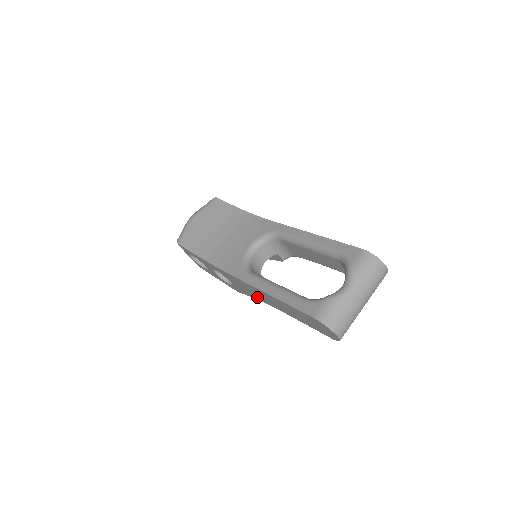
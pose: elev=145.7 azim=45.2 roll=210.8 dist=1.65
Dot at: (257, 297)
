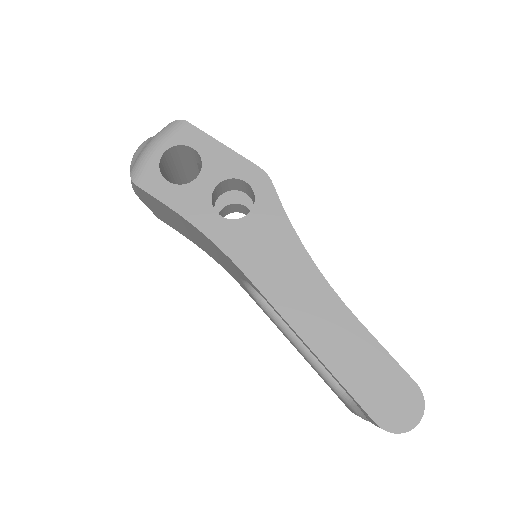
Dot at: occluded
